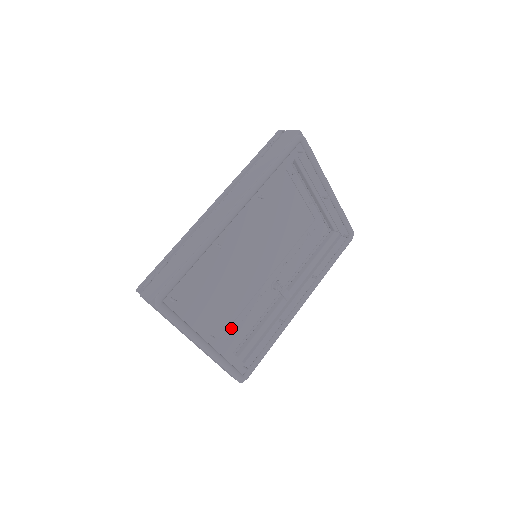
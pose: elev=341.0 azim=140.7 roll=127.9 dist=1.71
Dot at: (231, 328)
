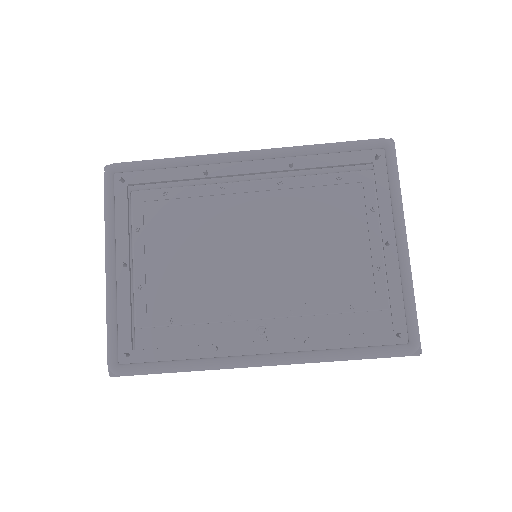
Dot at: (169, 317)
